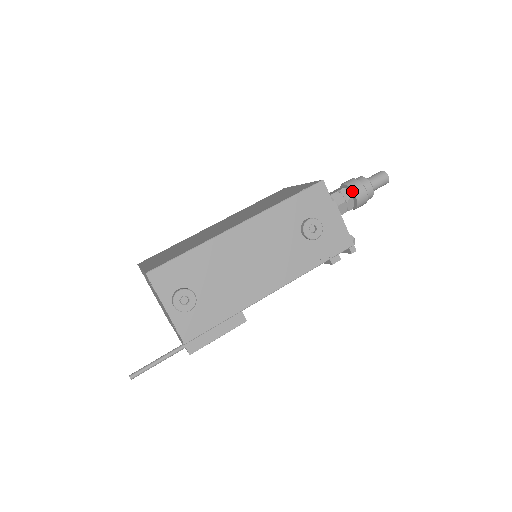
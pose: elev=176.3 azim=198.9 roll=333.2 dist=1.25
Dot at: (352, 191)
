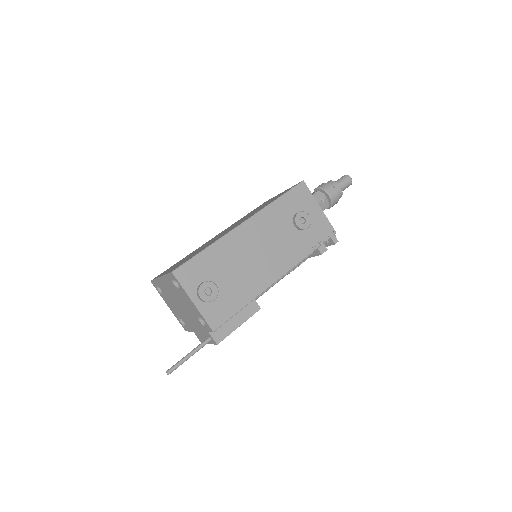
Dot at: (325, 192)
